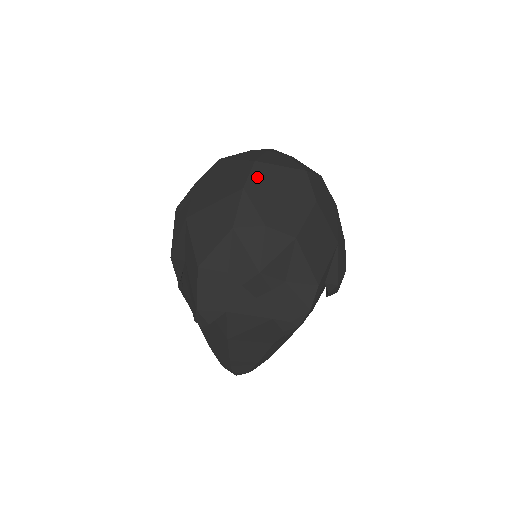
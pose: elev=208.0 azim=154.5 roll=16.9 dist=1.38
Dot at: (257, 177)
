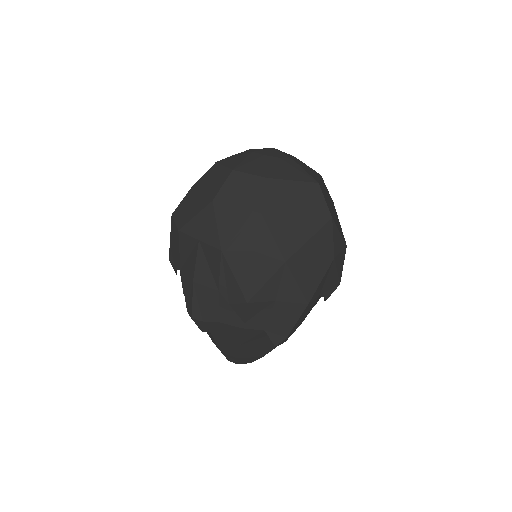
Dot at: (326, 200)
